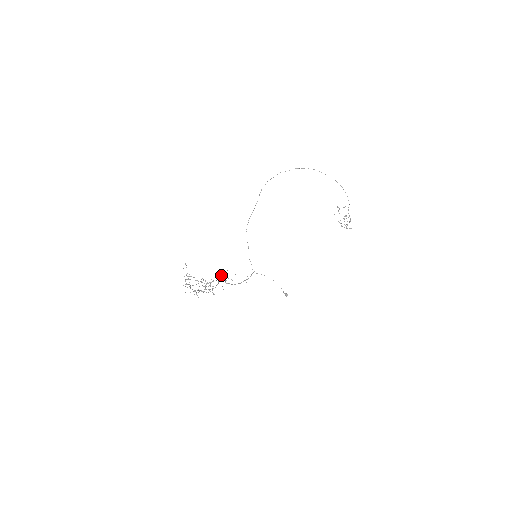
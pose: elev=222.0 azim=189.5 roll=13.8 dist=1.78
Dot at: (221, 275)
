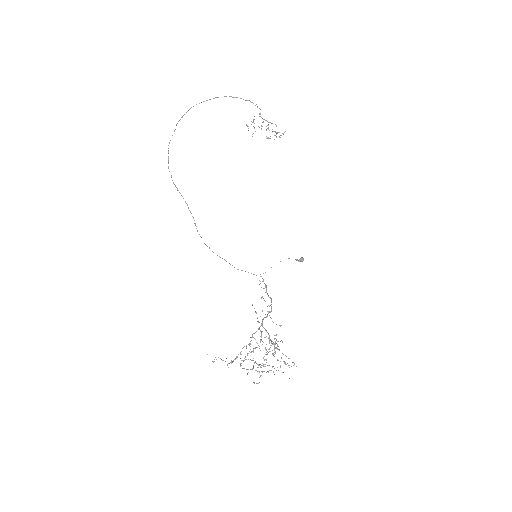
Dot at: occluded
